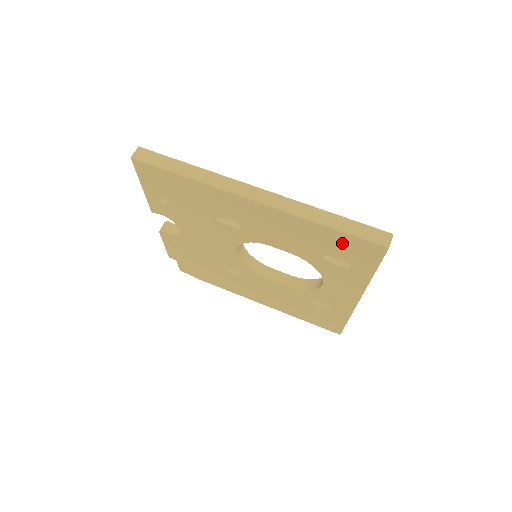
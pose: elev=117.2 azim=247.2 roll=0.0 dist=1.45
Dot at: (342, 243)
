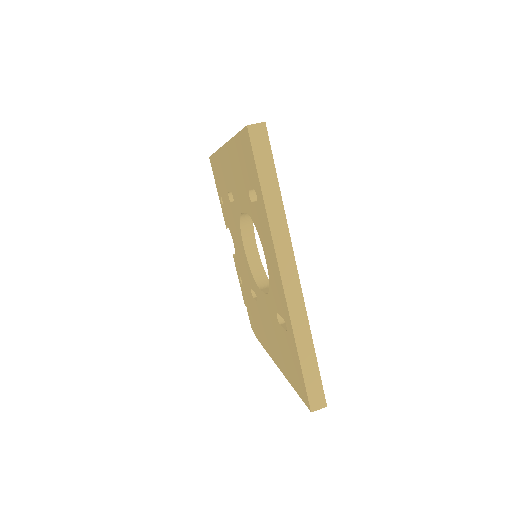
Dot at: (243, 154)
